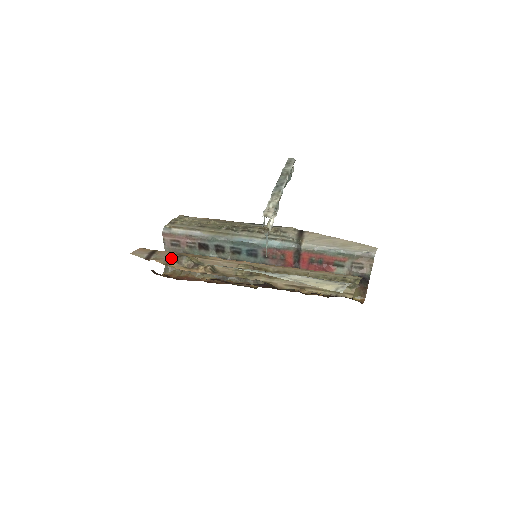
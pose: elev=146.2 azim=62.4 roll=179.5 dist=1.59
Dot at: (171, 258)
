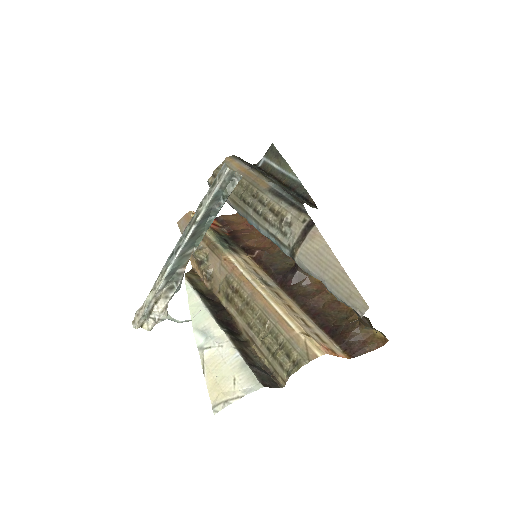
Dot at: occluded
